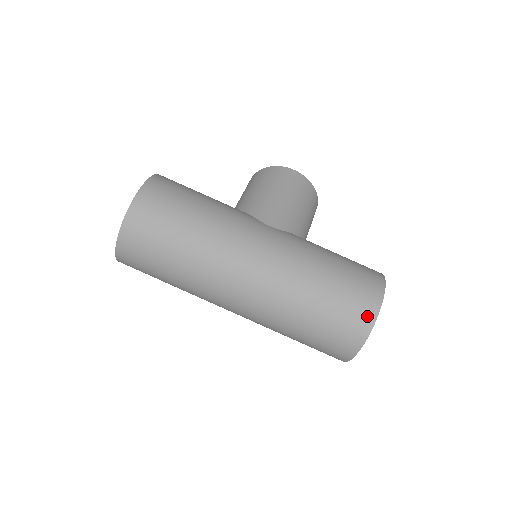
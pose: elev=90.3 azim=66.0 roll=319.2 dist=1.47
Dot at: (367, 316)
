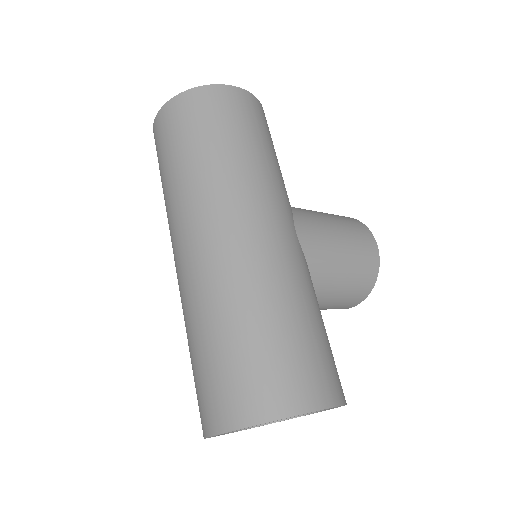
Dot at: (277, 403)
